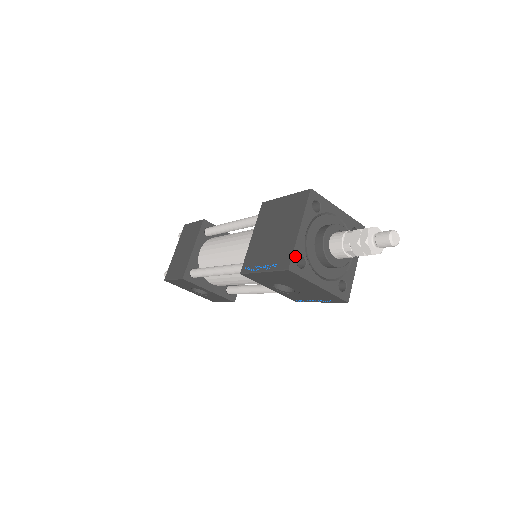
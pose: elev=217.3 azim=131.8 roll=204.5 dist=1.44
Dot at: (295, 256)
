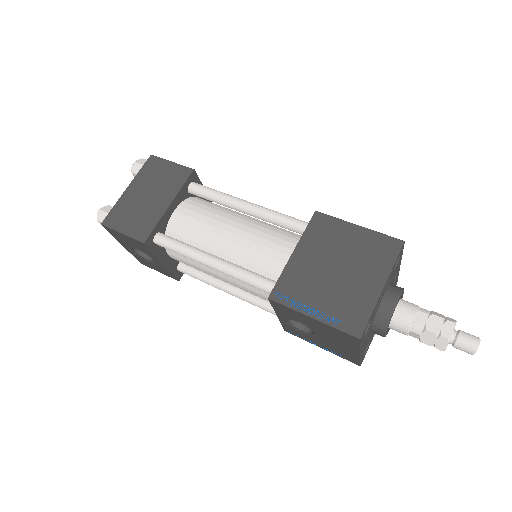
Dot at: occluded
